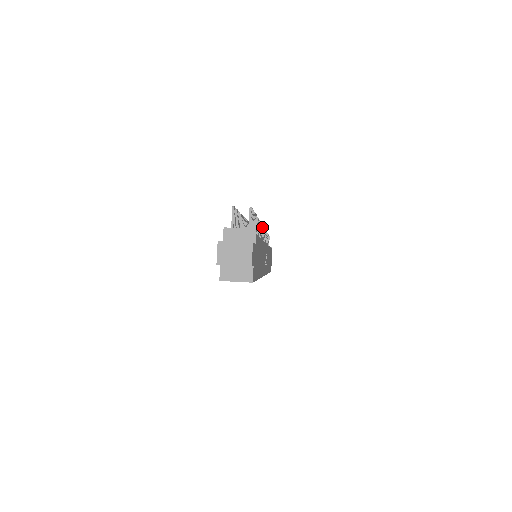
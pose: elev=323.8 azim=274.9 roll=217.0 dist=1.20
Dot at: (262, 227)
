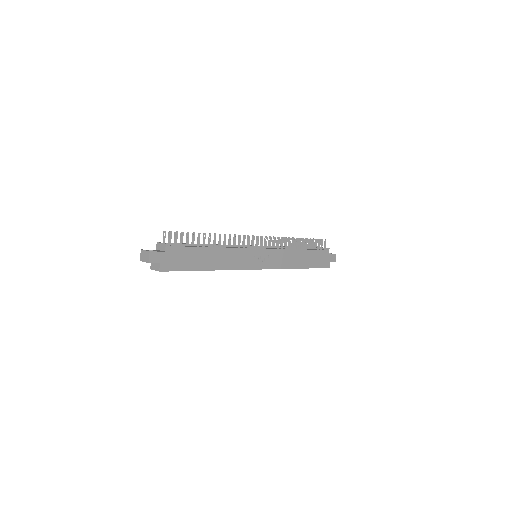
Dot at: occluded
